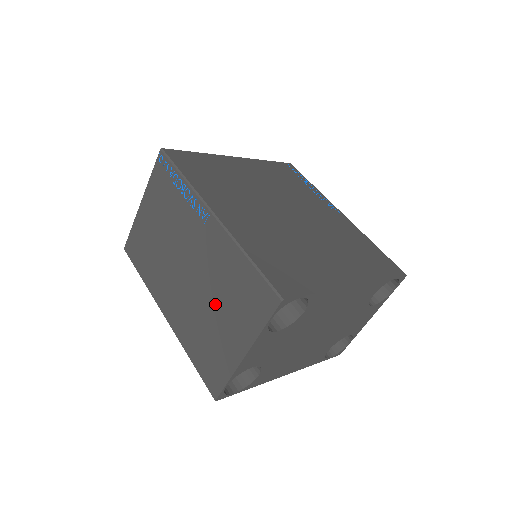
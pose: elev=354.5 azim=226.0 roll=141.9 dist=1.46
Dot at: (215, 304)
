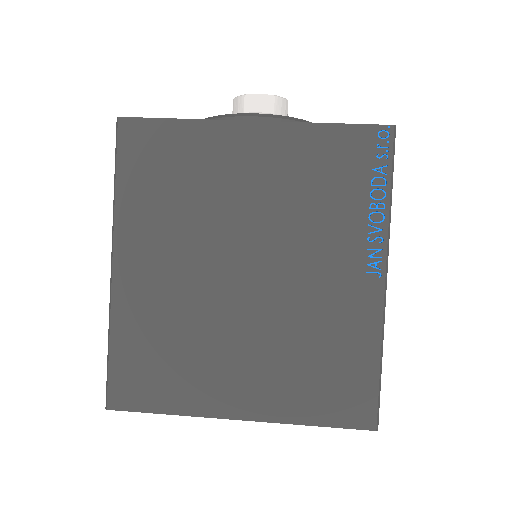
Dot at: occluded
